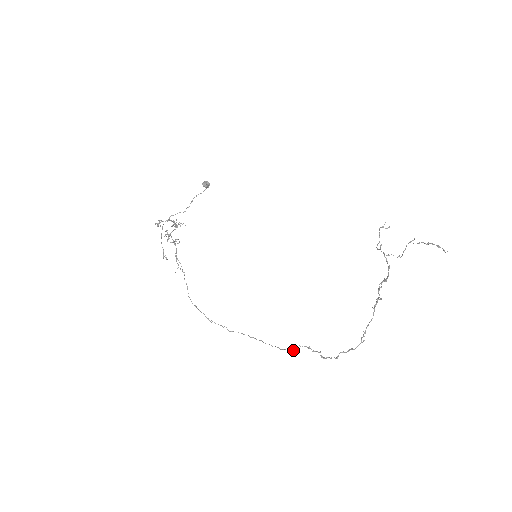
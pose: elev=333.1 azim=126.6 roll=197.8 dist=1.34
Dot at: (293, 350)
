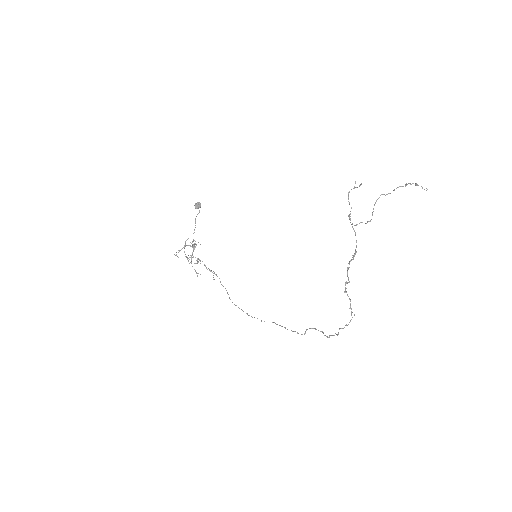
Dot at: occluded
